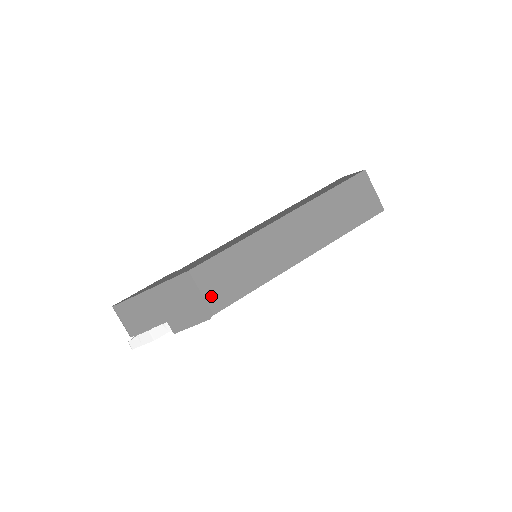
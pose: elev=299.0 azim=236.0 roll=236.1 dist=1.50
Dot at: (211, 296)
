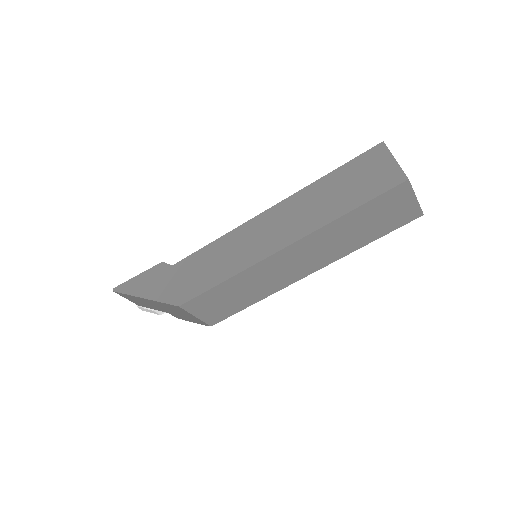
Dot at: (206, 317)
